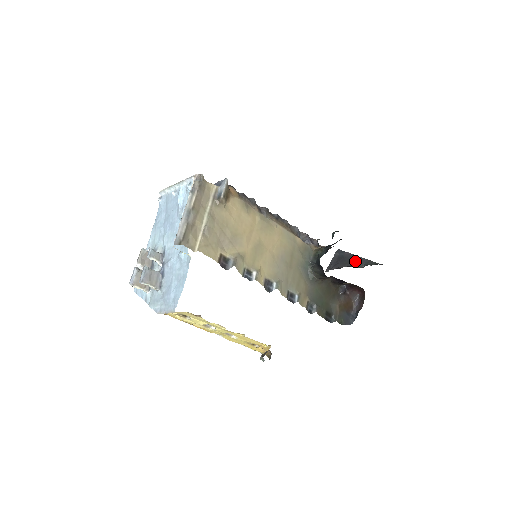
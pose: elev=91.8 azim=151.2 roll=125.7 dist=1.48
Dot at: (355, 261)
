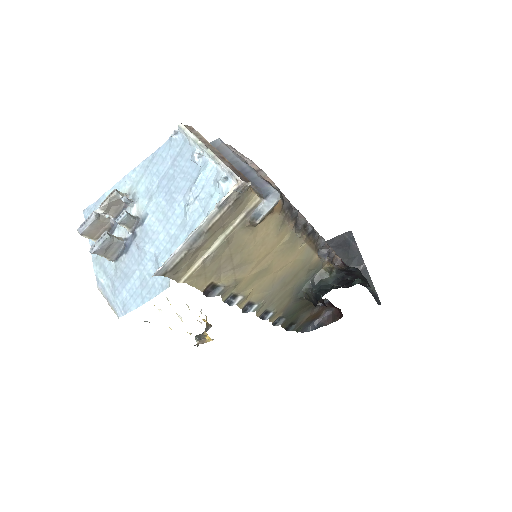
Dot at: (357, 265)
